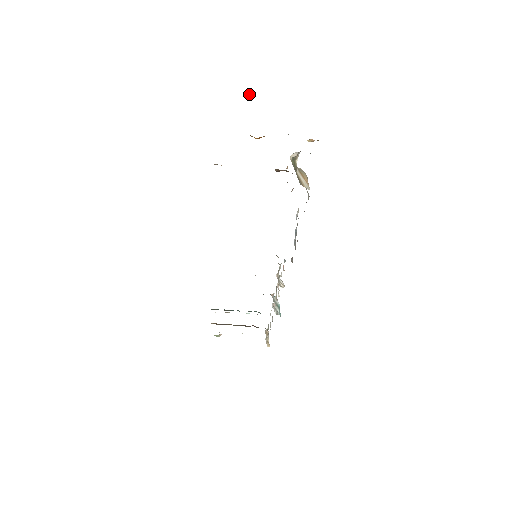
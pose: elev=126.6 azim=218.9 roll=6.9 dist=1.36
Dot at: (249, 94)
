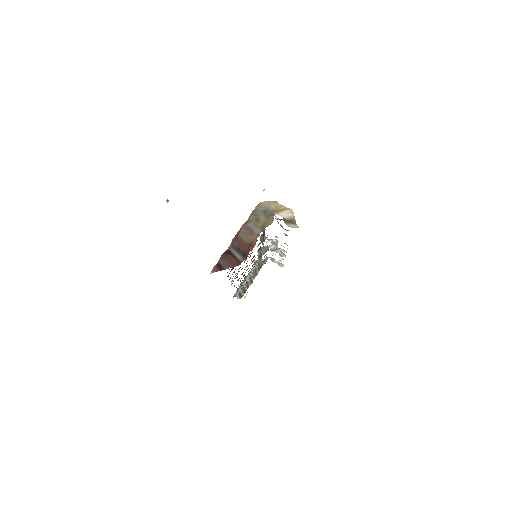
Dot at: (168, 201)
